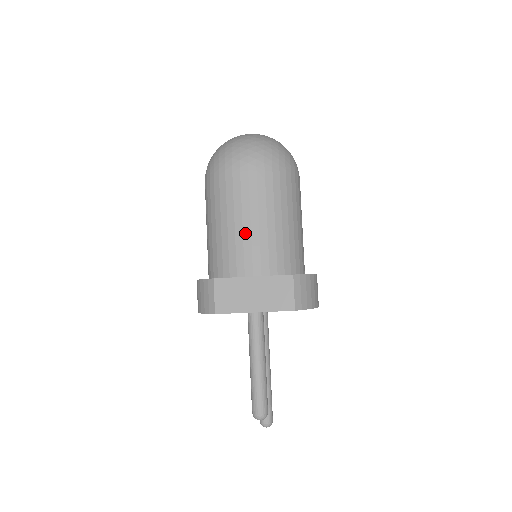
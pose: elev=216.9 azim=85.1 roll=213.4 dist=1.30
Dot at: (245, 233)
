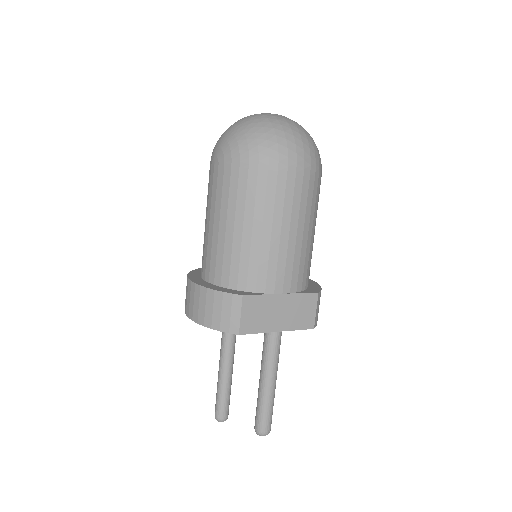
Dot at: (282, 245)
